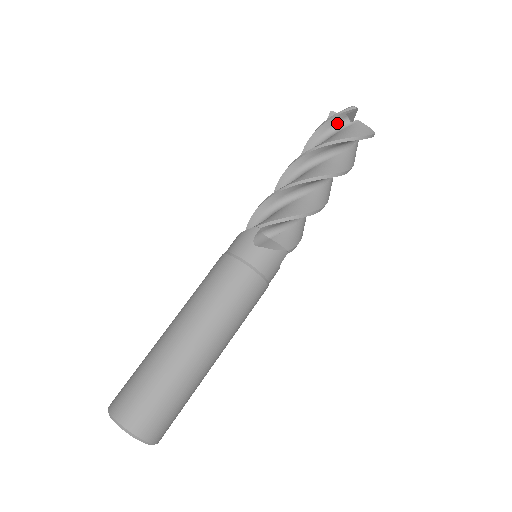
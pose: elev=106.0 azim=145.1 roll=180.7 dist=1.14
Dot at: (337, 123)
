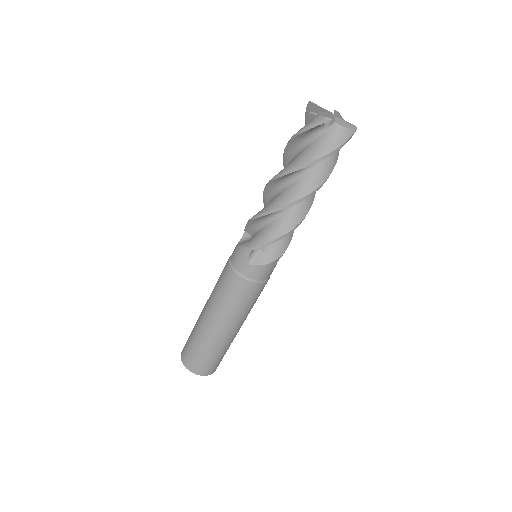
Dot at: (313, 131)
